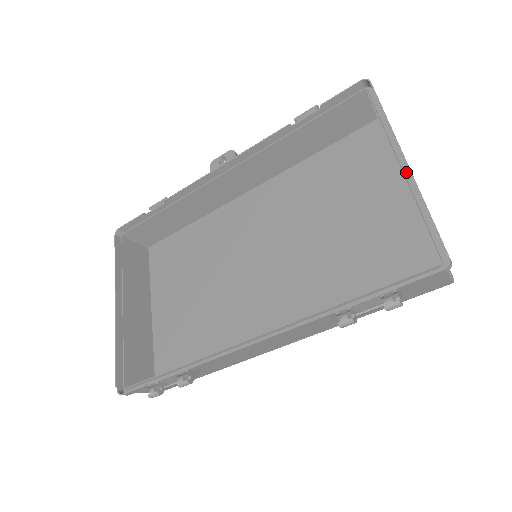
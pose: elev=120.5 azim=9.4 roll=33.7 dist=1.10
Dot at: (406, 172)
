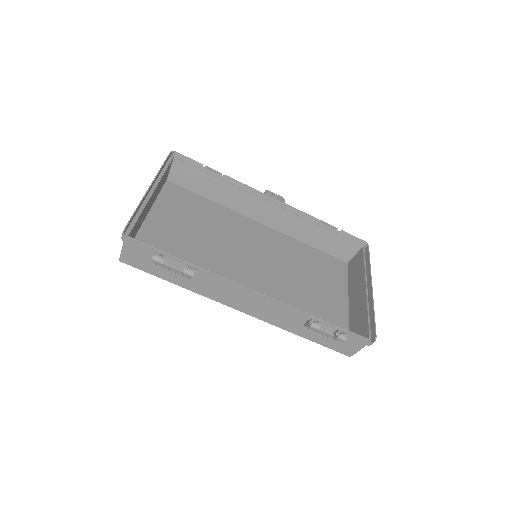
Dot at: (367, 294)
